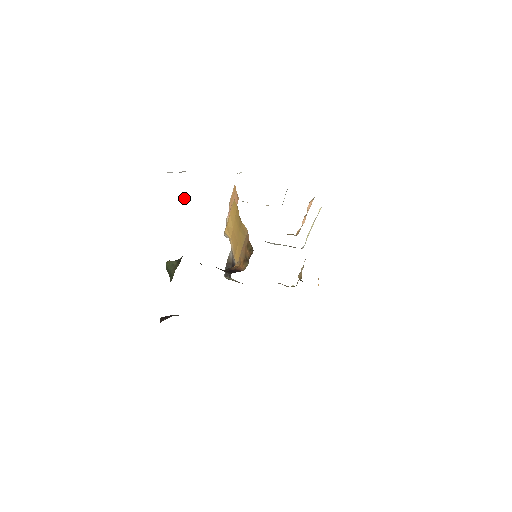
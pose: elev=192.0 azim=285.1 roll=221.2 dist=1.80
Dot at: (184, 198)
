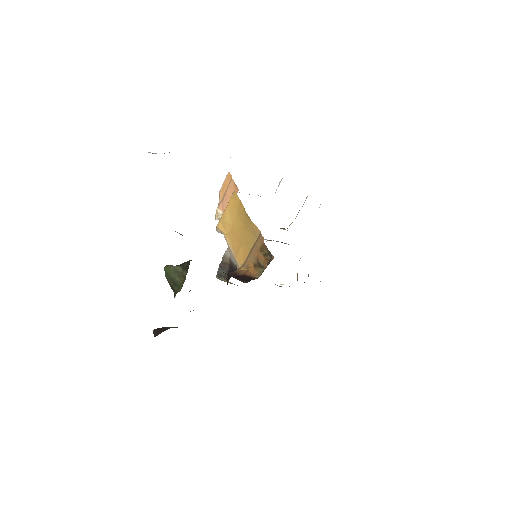
Dot at: occluded
